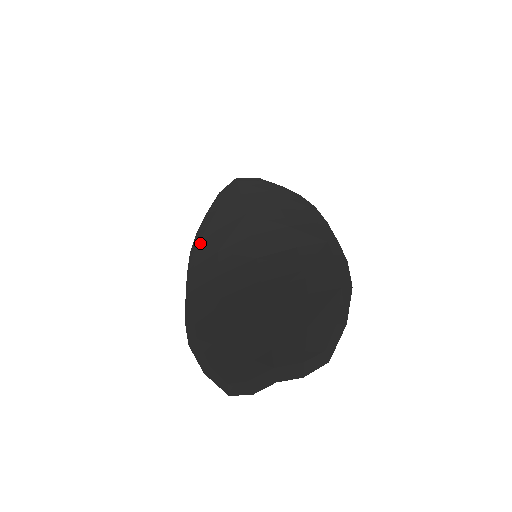
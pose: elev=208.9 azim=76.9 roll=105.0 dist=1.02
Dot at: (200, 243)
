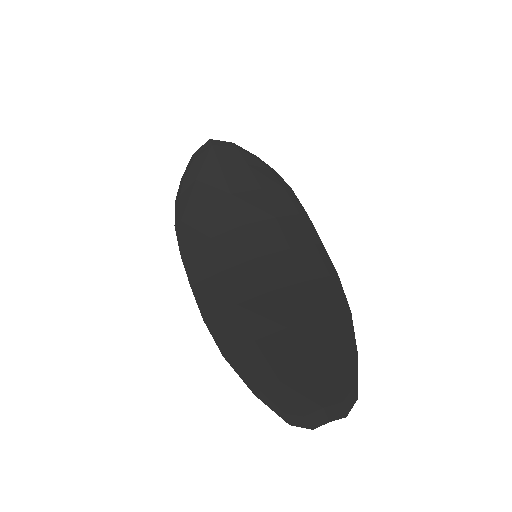
Dot at: (185, 219)
